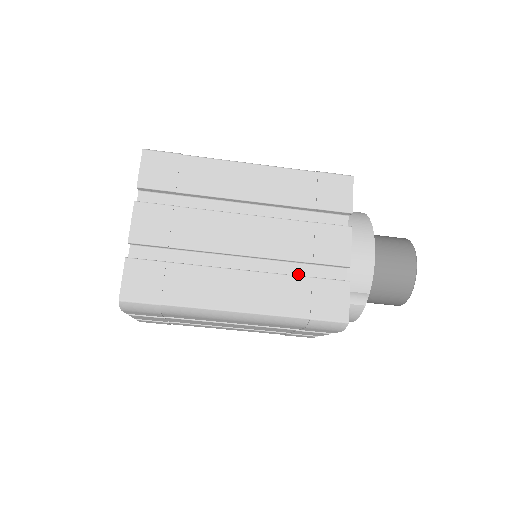
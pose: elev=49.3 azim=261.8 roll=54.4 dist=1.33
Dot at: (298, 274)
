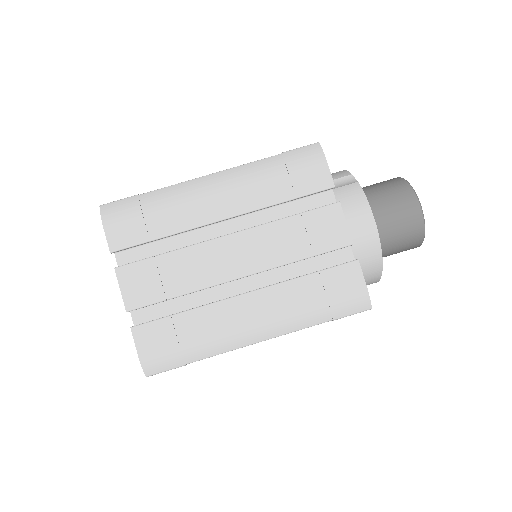
Dot at: occluded
